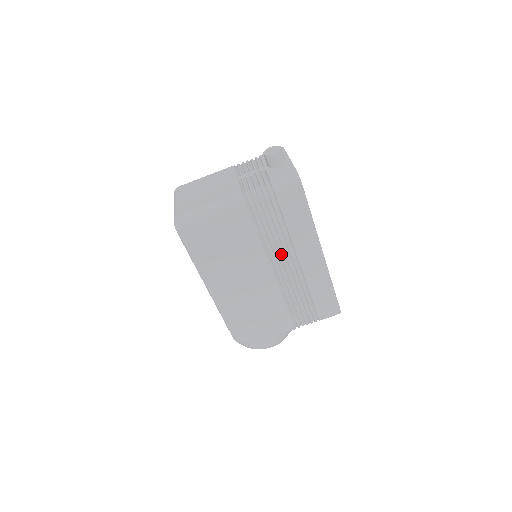
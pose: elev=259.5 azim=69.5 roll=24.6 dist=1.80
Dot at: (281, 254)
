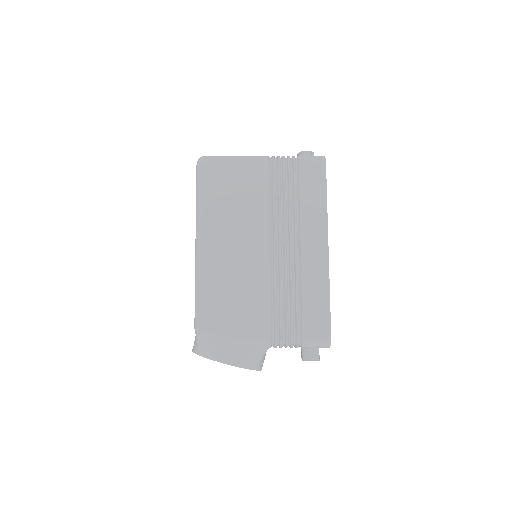
Dot at: (285, 227)
